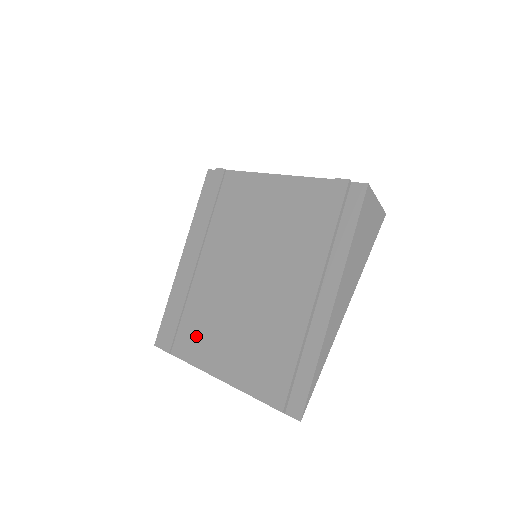
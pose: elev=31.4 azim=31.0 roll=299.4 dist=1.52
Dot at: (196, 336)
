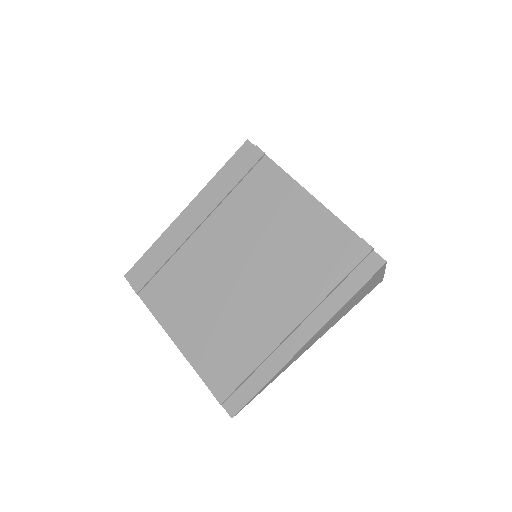
Dot at: (169, 294)
